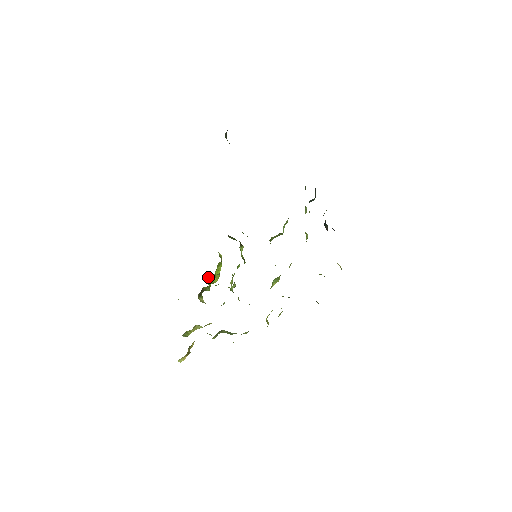
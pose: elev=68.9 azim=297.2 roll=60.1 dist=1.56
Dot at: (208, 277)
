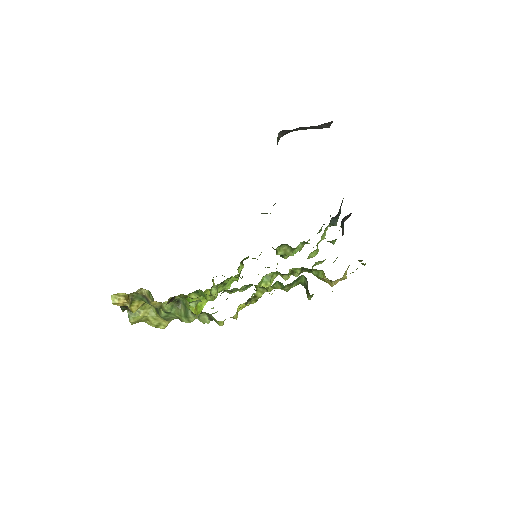
Dot at: occluded
